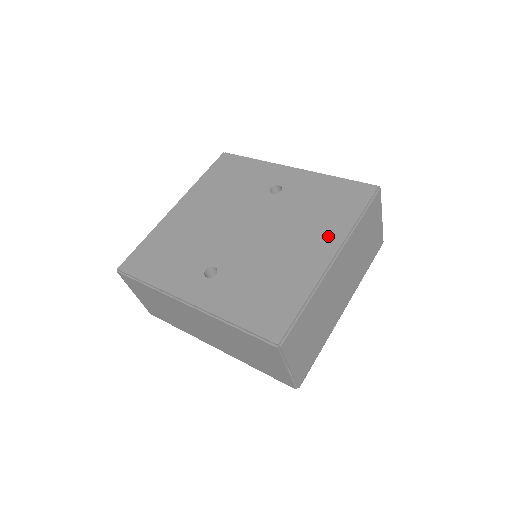
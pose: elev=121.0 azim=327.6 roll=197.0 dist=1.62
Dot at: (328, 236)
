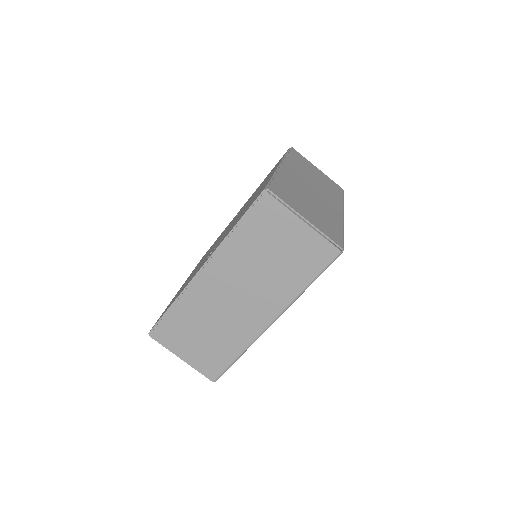
Dot at: occluded
